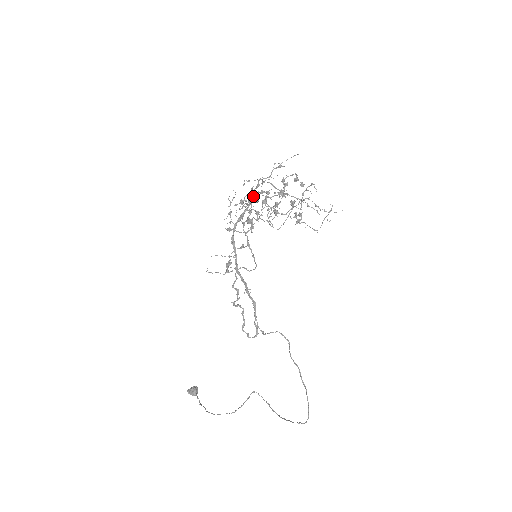
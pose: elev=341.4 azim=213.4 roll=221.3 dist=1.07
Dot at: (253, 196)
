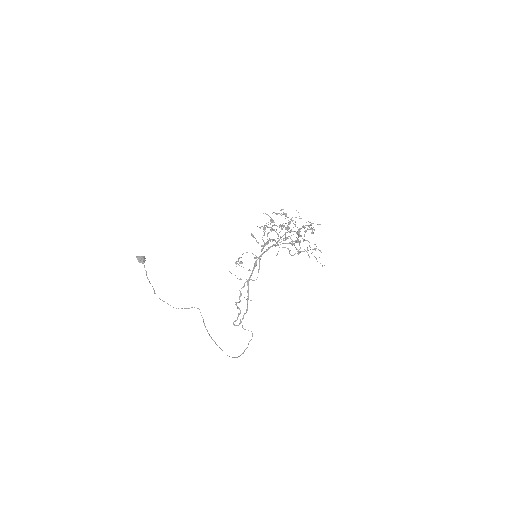
Dot at: (278, 213)
